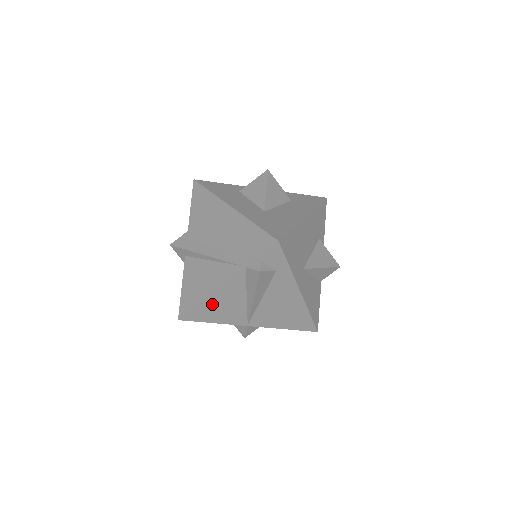
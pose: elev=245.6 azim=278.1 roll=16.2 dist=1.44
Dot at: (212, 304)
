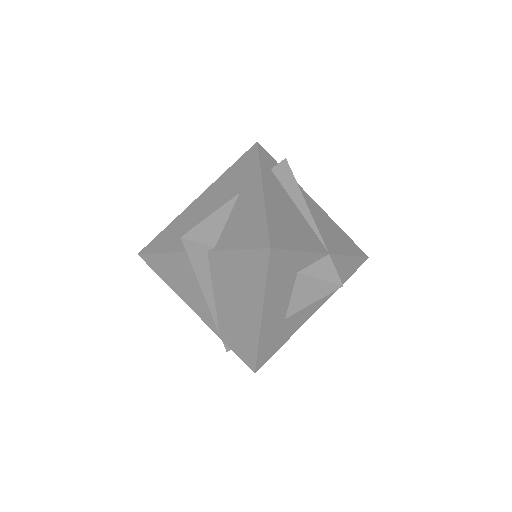
Dot at: occluded
